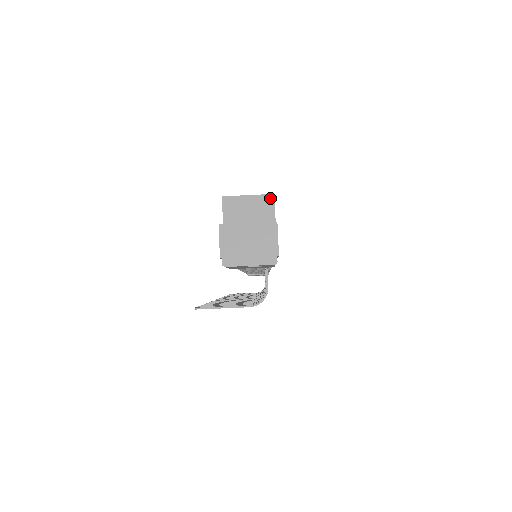
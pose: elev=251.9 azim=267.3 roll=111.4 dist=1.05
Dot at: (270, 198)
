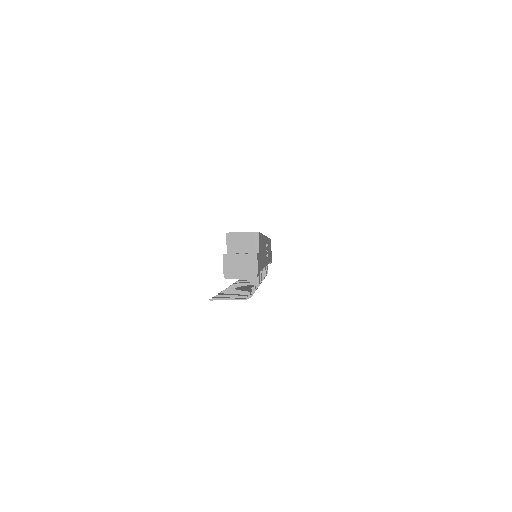
Dot at: (256, 234)
